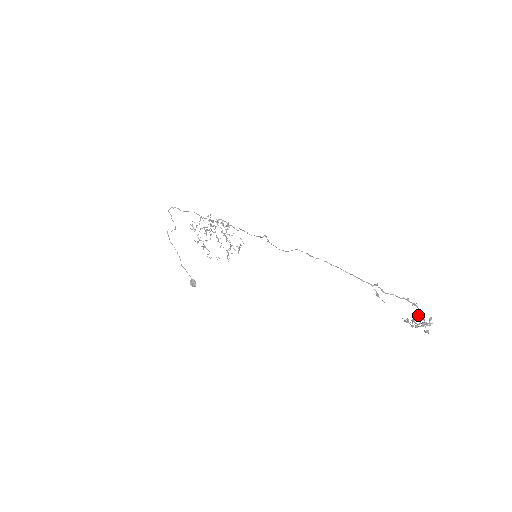
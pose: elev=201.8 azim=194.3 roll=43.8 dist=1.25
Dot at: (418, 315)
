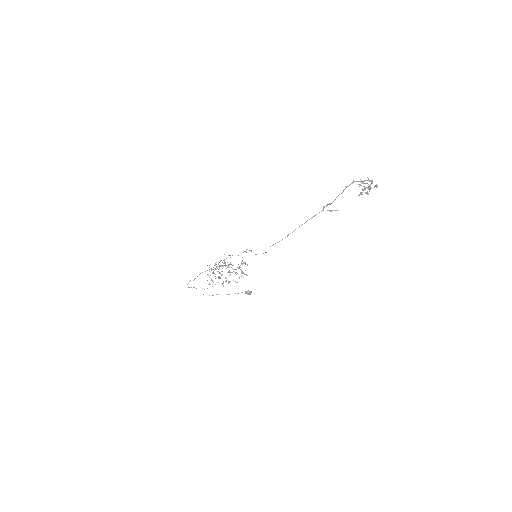
Dot at: occluded
